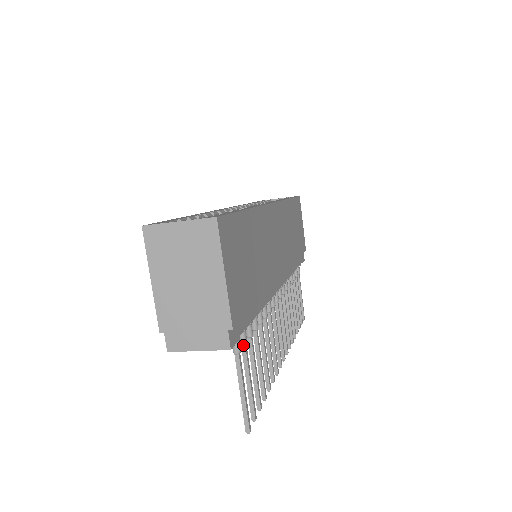
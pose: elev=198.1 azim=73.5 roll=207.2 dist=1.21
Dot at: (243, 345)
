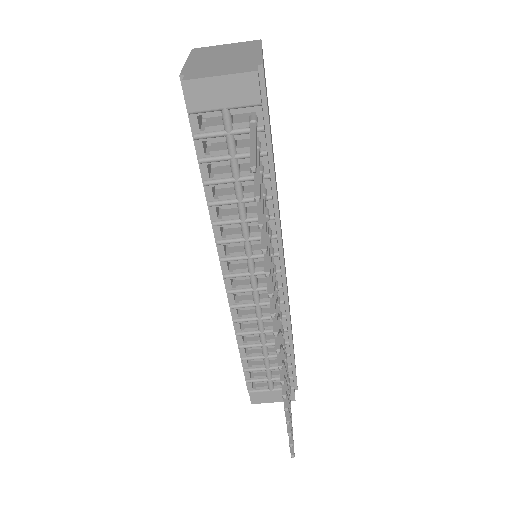
Dot at: (257, 147)
